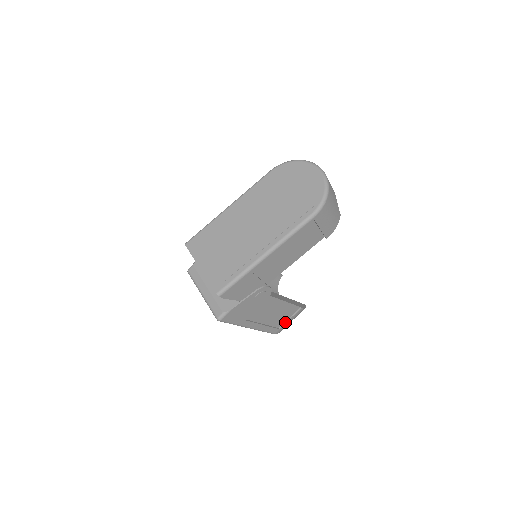
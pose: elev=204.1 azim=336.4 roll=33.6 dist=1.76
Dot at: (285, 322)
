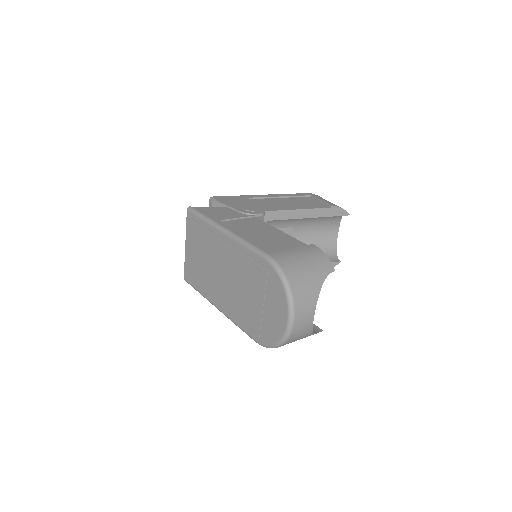
Dot at: occluded
